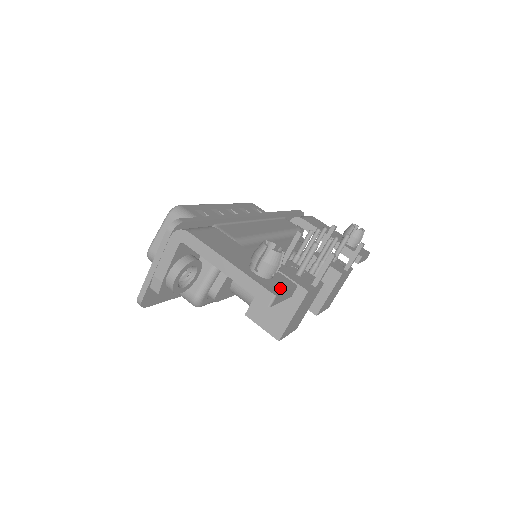
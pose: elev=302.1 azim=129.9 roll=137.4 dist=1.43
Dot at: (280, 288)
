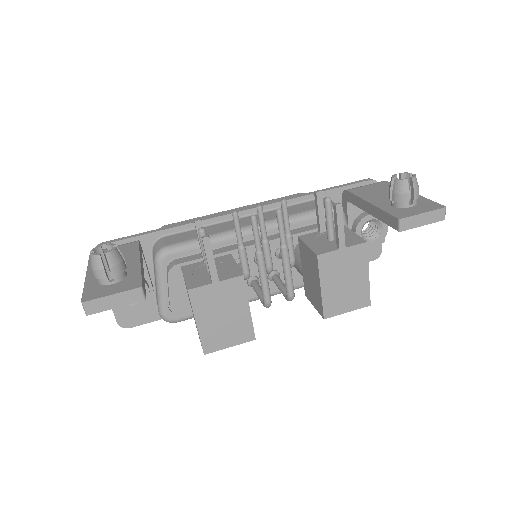
Dot at: (105, 293)
